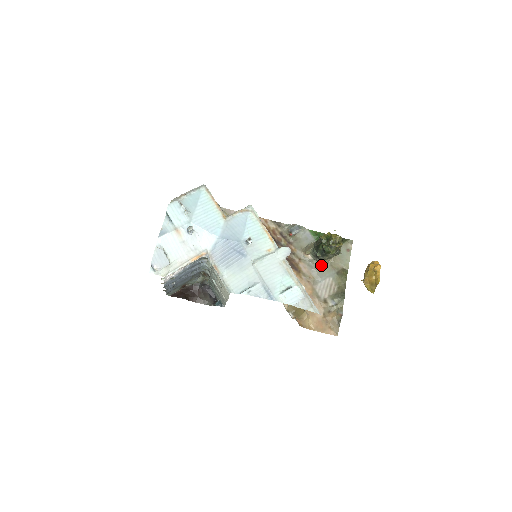
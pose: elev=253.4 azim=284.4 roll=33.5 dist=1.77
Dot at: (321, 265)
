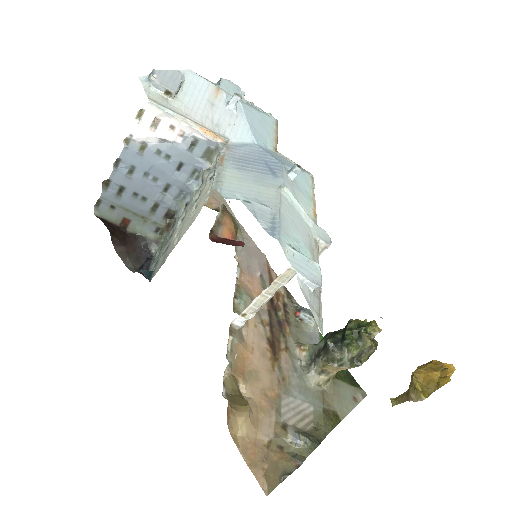
Dot at: (310, 379)
